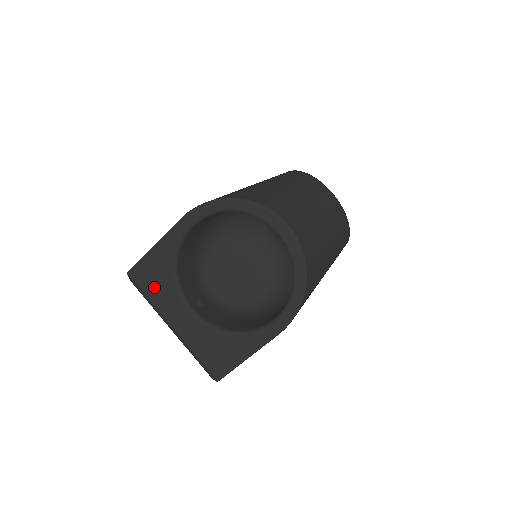
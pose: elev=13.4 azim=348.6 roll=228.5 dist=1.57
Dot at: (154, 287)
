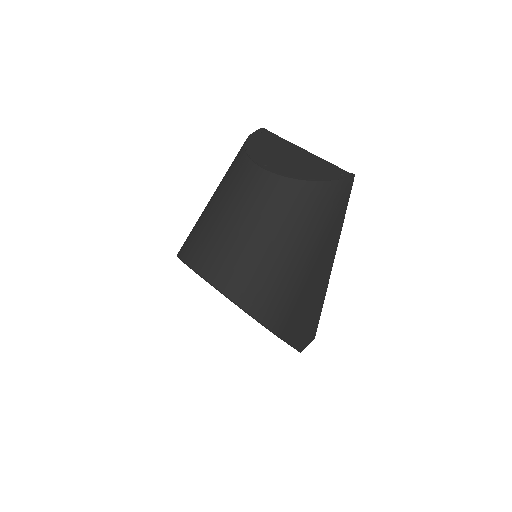
Dot at: occluded
